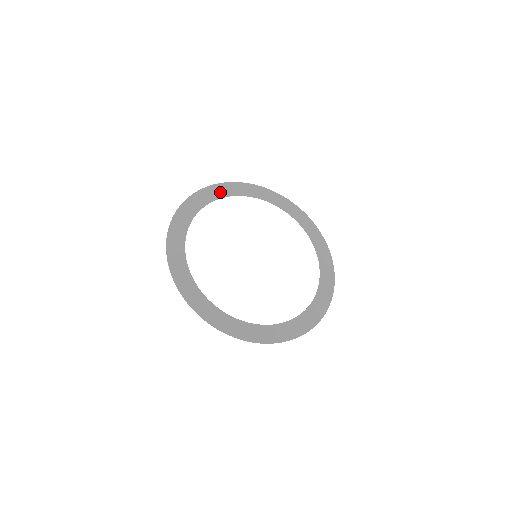
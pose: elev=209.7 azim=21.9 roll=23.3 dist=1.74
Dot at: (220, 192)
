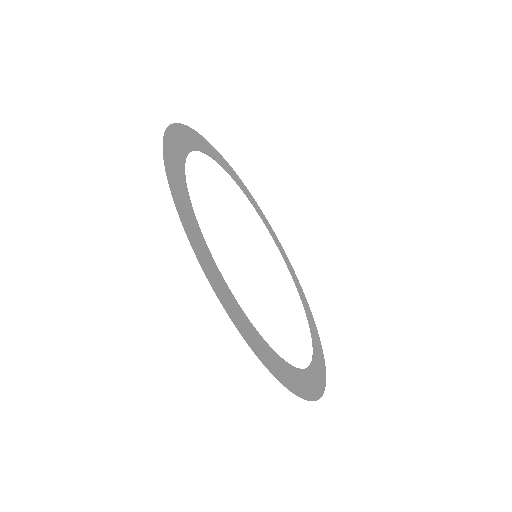
Dot at: (197, 142)
